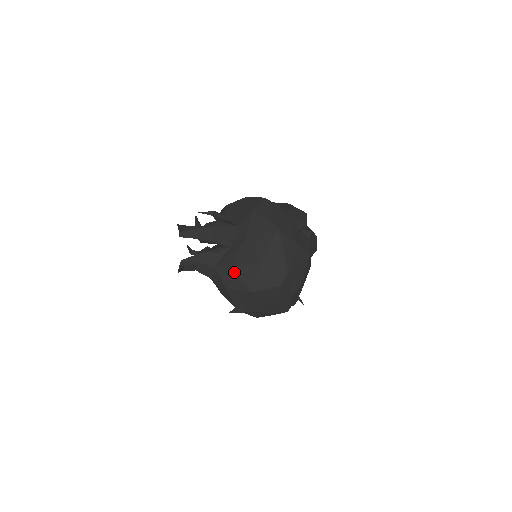
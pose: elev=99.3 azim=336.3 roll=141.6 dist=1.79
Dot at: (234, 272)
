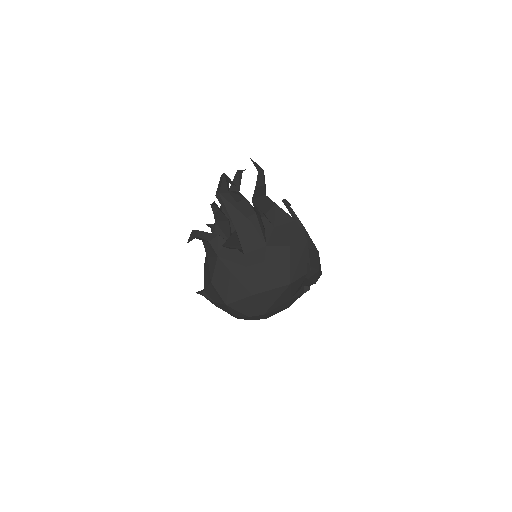
Dot at: (228, 279)
